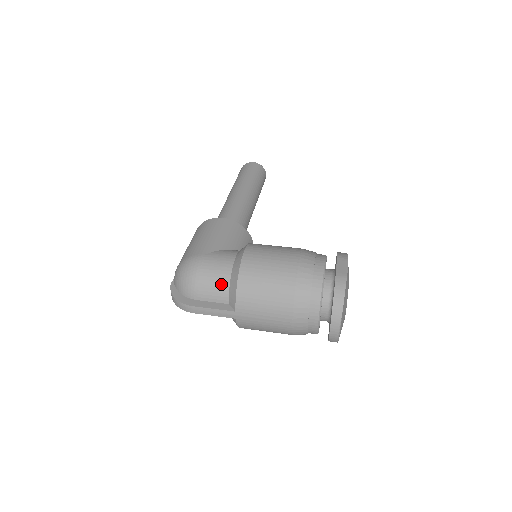
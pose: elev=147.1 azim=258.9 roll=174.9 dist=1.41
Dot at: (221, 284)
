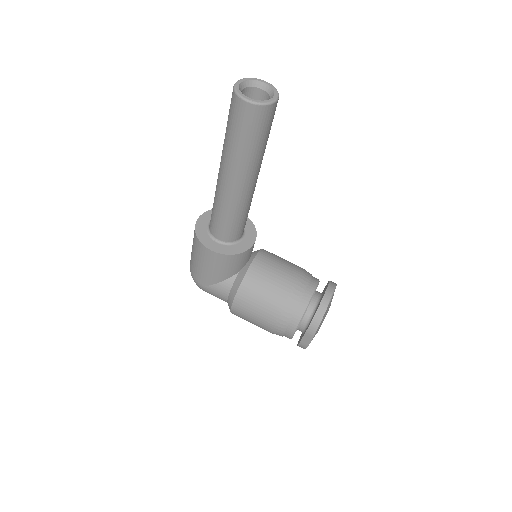
Dot at: occluded
